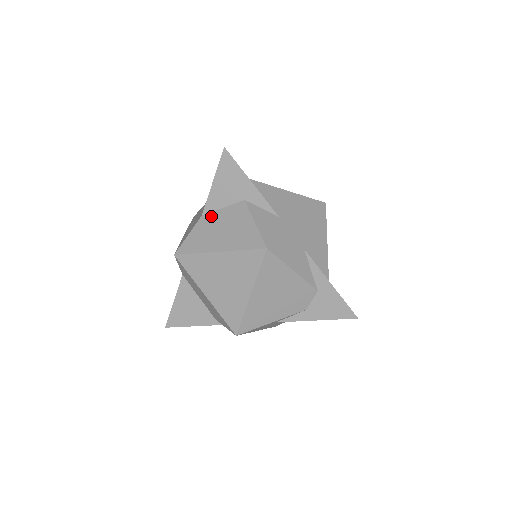
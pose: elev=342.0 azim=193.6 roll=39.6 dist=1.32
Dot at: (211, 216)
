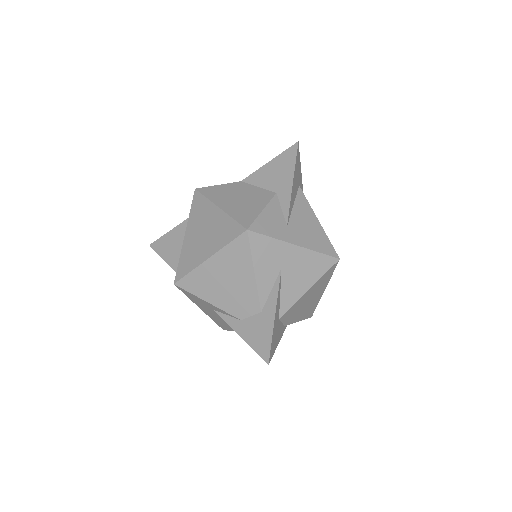
Dot at: (245, 185)
